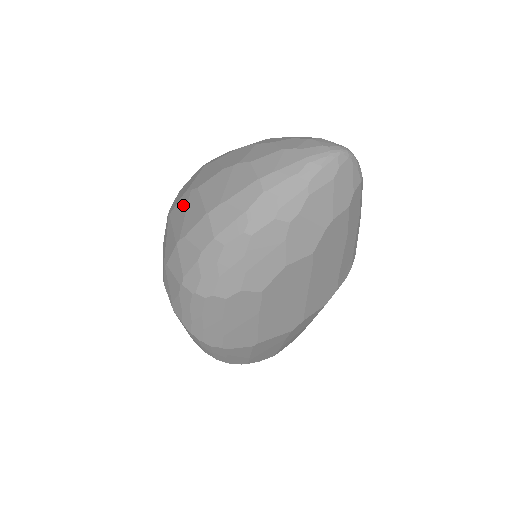
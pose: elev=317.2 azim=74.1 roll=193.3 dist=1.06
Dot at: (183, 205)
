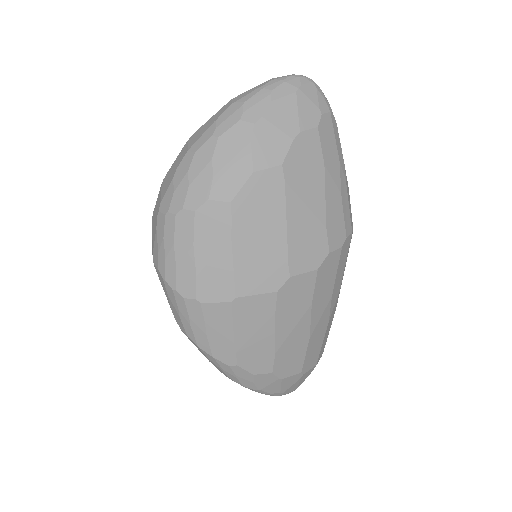
Dot at: occluded
